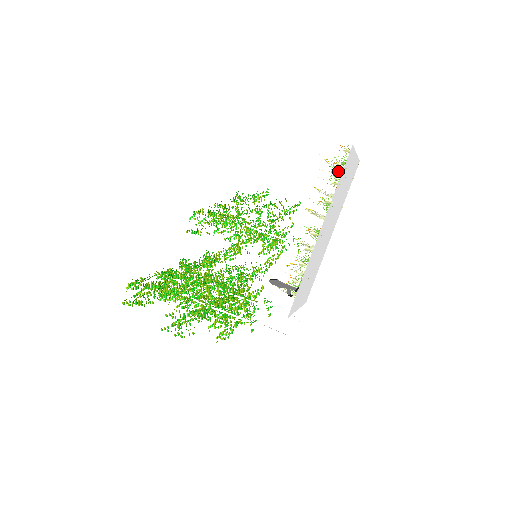
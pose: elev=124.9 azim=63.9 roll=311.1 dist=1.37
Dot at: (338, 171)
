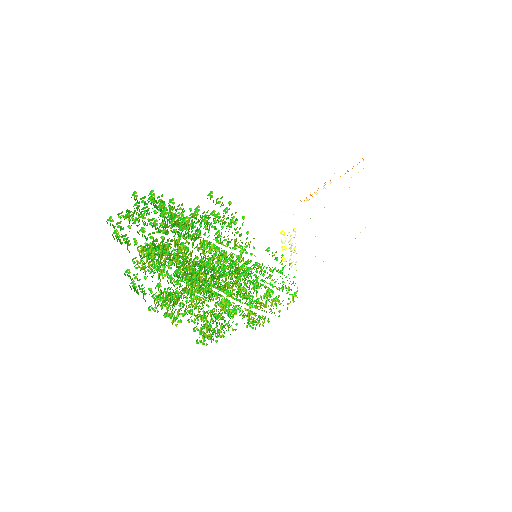
Dot at: occluded
